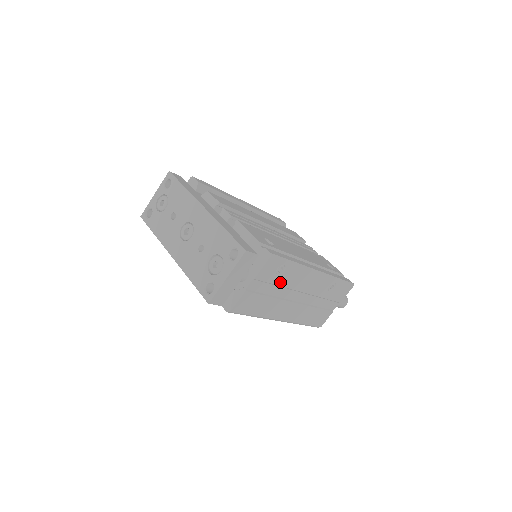
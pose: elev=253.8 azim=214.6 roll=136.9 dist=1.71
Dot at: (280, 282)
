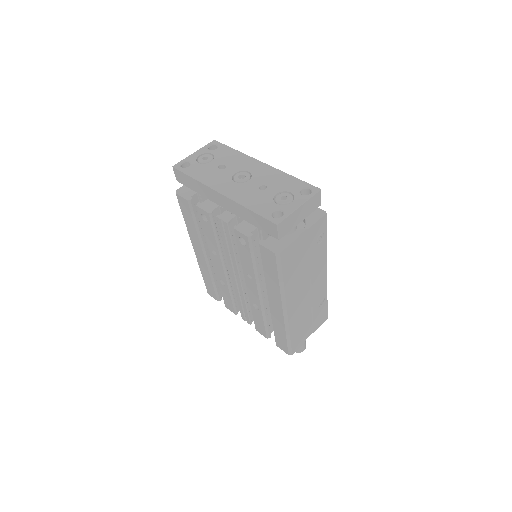
Dot at: (312, 254)
